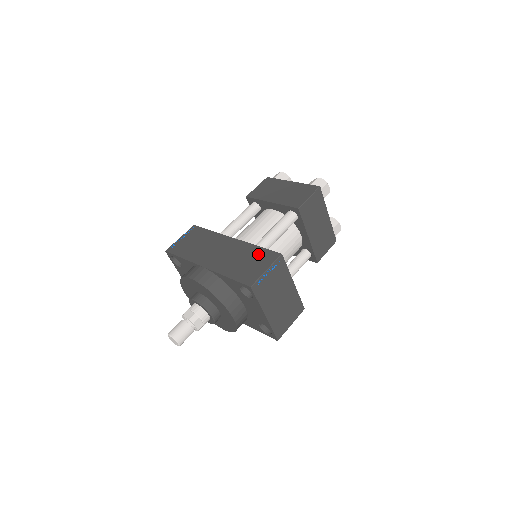
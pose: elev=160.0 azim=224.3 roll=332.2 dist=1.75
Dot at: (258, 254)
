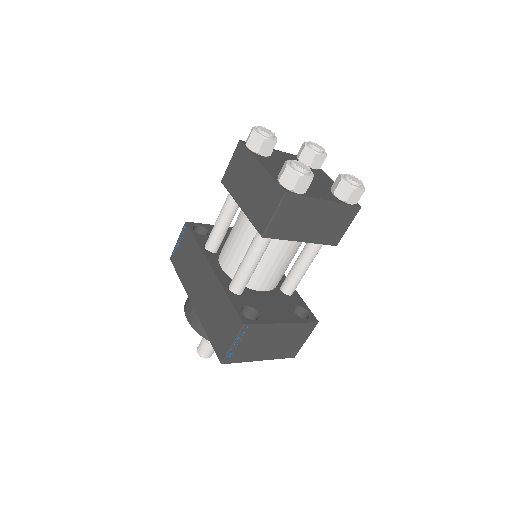
Dot at: (227, 312)
